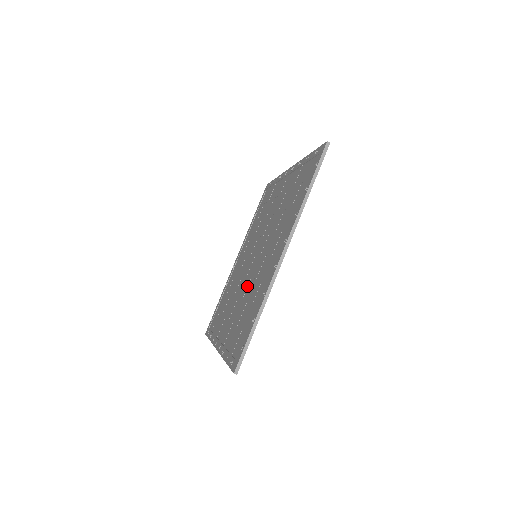
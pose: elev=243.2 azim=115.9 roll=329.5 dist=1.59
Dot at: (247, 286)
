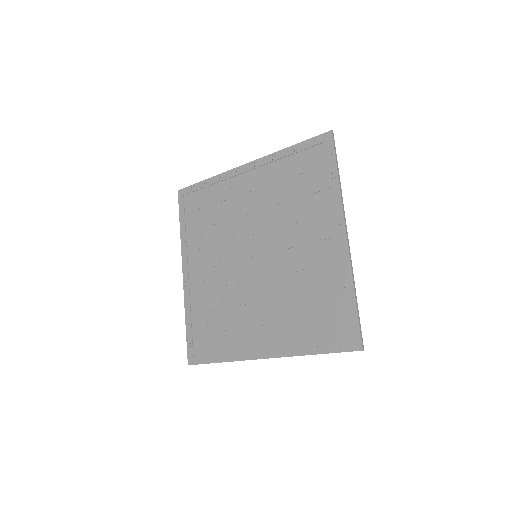
Dot at: (232, 284)
